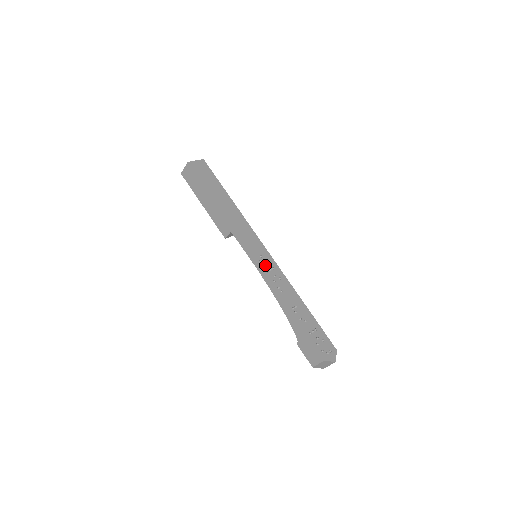
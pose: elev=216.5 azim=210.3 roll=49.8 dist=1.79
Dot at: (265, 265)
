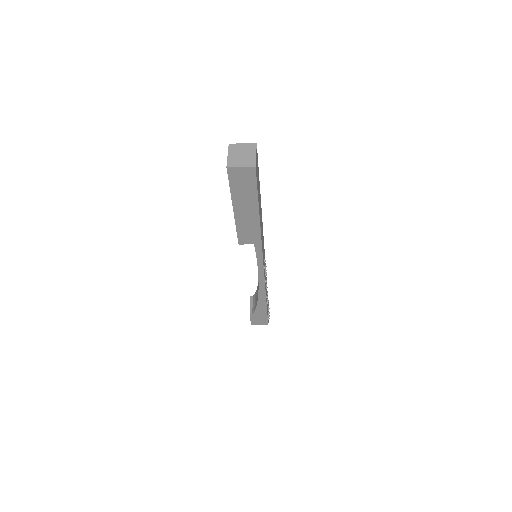
Dot at: occluded
